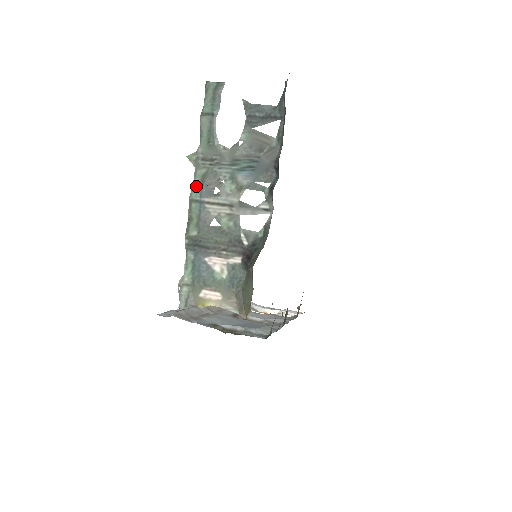
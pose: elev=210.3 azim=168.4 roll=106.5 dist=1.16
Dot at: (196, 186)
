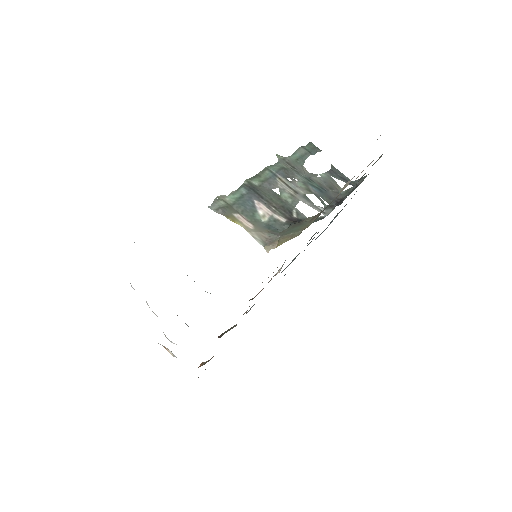
Dot at: (275, 167)
